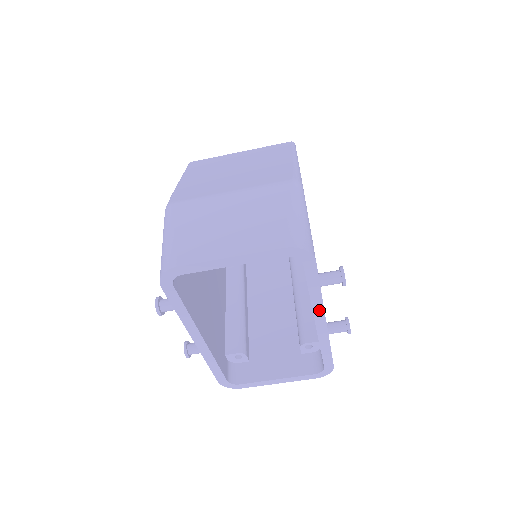
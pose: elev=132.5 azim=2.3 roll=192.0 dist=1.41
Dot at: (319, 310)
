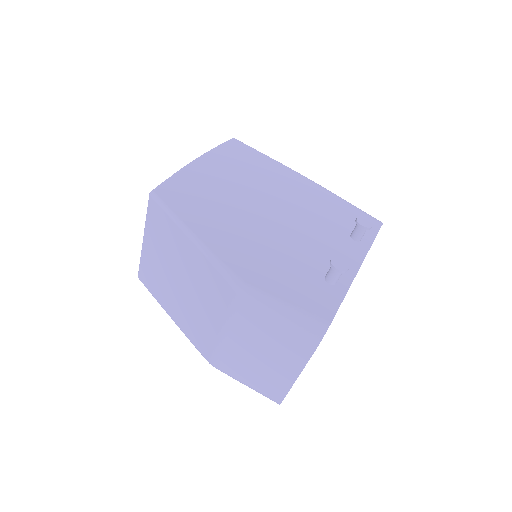
Dot at: occluded
